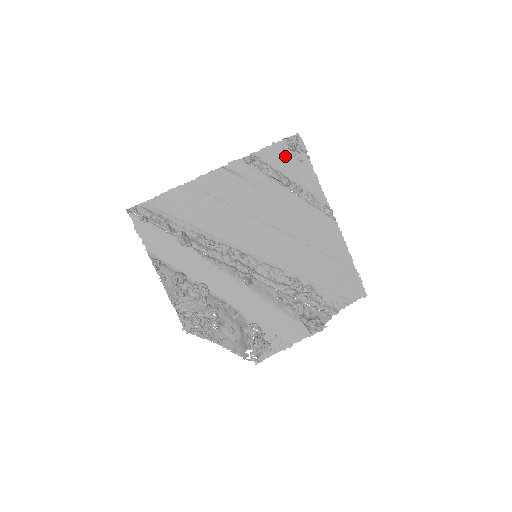
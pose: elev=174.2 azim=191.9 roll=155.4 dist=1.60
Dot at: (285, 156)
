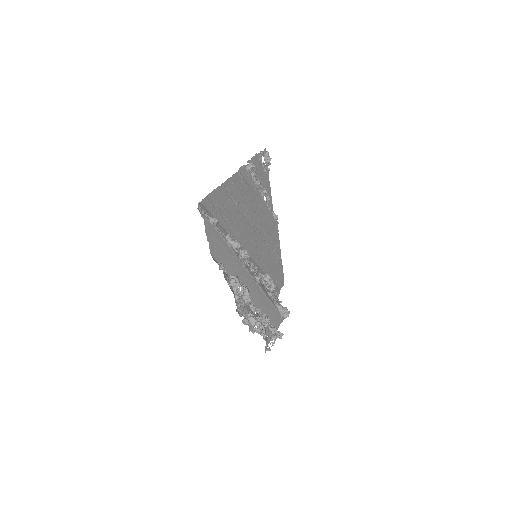
Dot at: (260, 167)
